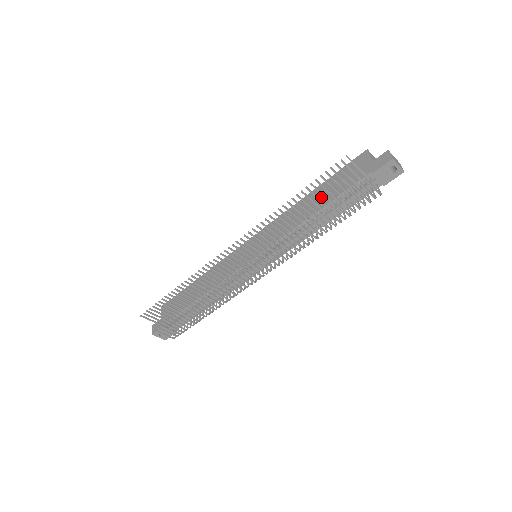
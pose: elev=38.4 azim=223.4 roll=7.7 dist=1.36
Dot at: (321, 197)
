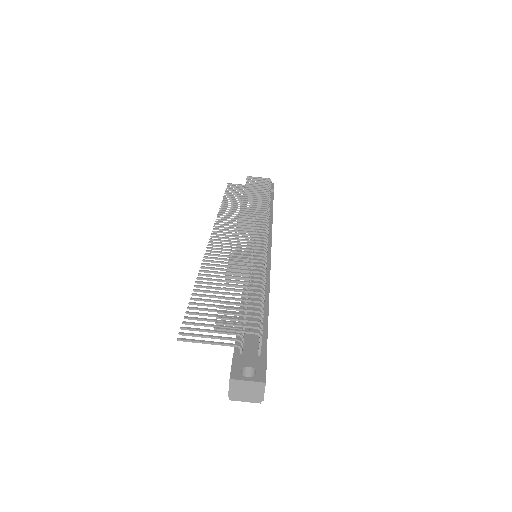
Dot at: occluded
